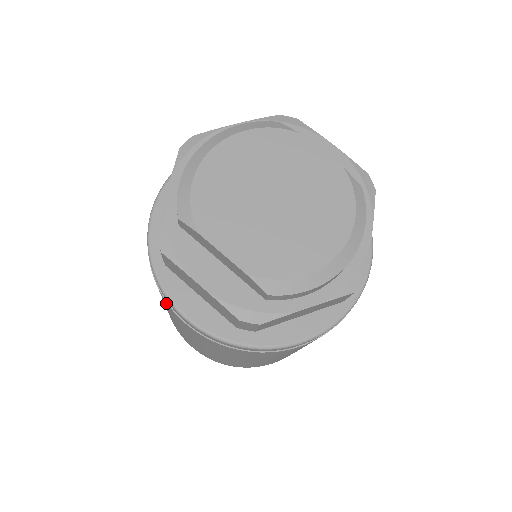
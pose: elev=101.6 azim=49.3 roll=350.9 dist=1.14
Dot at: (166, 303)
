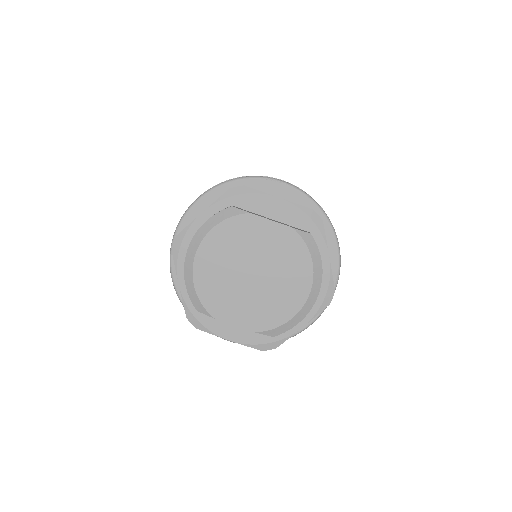
Dot at: occluded
